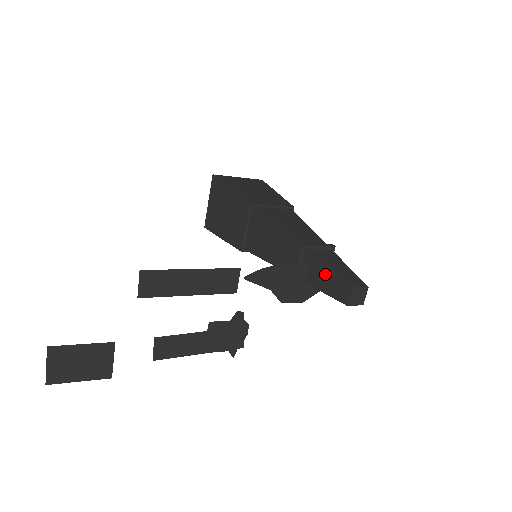
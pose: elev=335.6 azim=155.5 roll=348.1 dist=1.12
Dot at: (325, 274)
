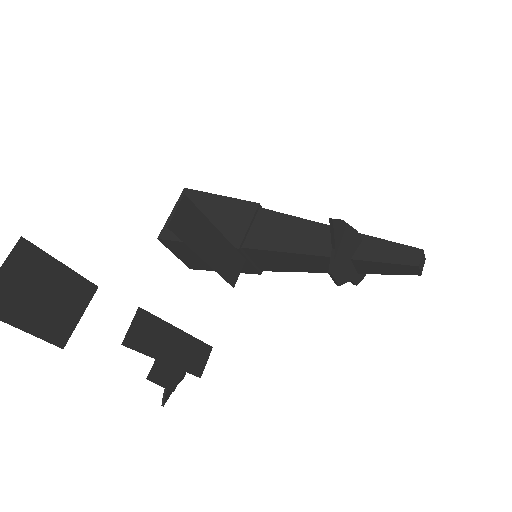
Dot at: (383, 246)
